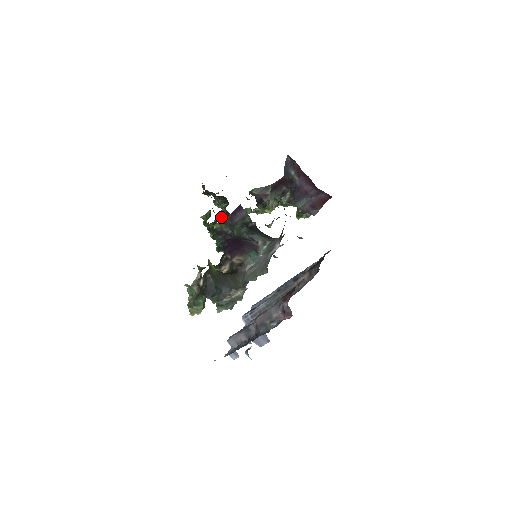
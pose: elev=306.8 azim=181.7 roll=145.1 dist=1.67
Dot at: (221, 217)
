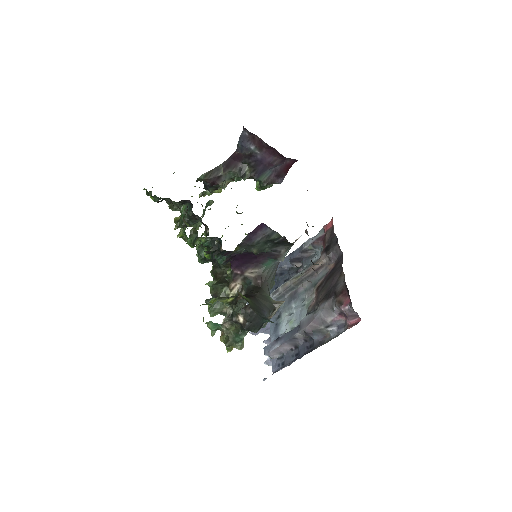
Dot at: occluded
